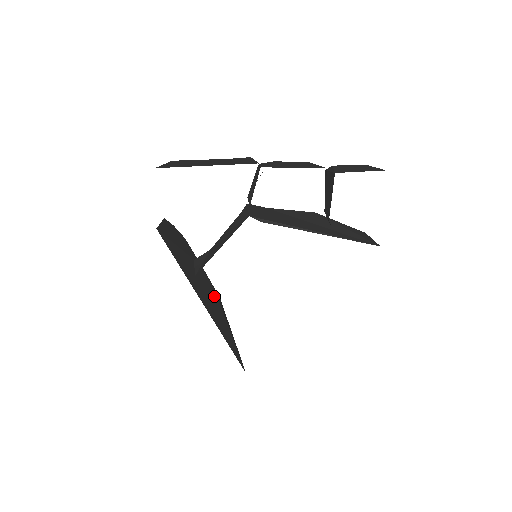
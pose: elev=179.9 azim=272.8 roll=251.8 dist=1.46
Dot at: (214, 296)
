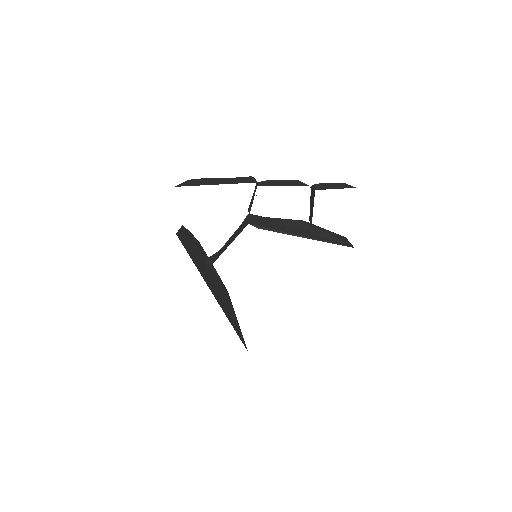
Dot at: (222, 289)
